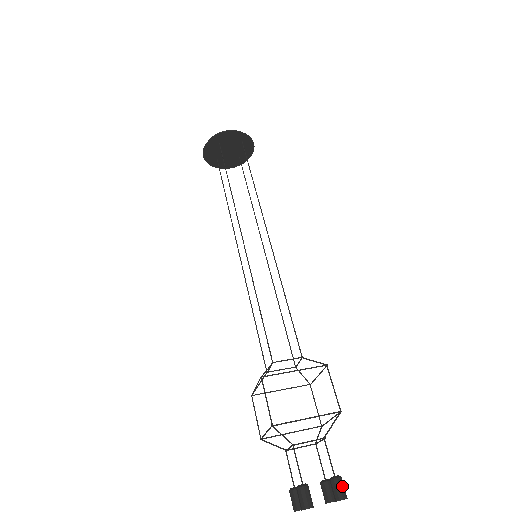
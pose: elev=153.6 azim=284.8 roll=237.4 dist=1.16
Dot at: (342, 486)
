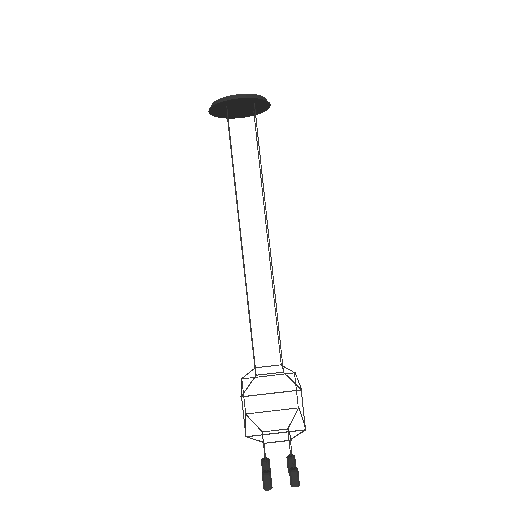
Dot at: (297, 478)
